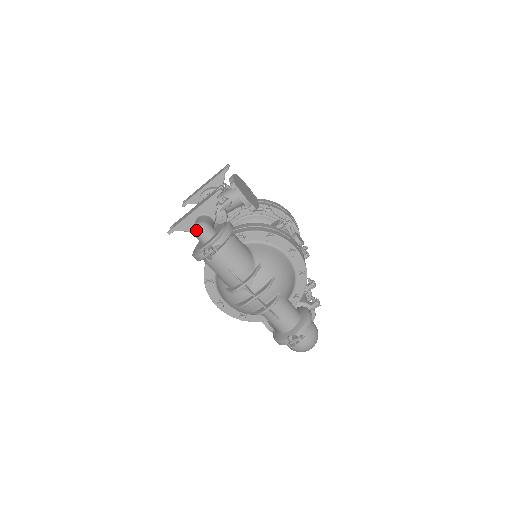
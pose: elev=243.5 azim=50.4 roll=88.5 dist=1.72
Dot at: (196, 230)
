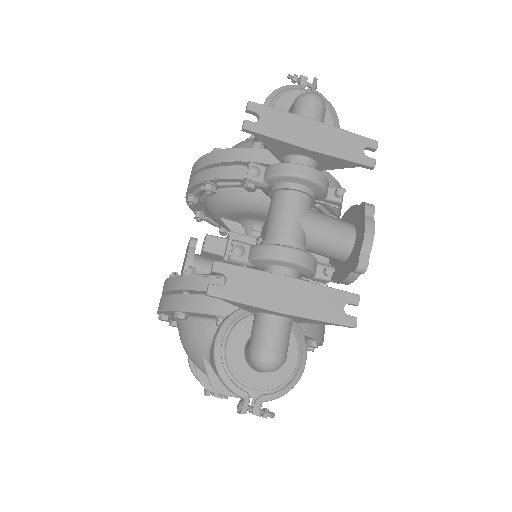
Dot at: (264, 367)
